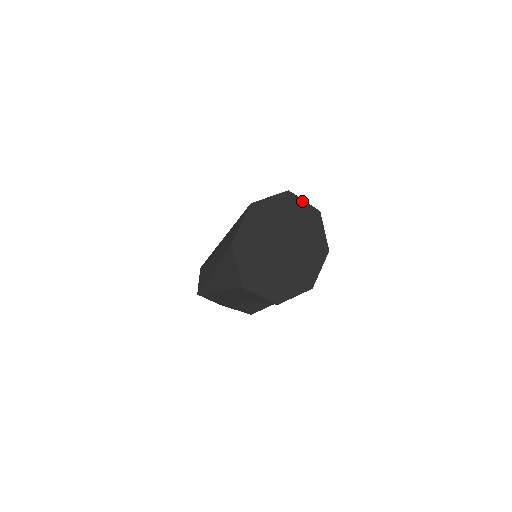
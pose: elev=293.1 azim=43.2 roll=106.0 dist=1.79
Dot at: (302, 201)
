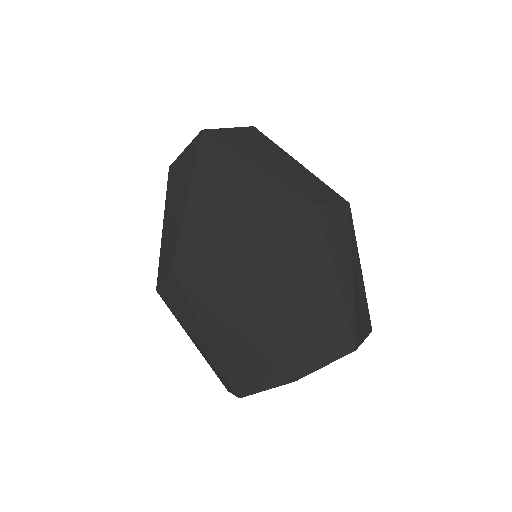
Dot at: (361, 342)
